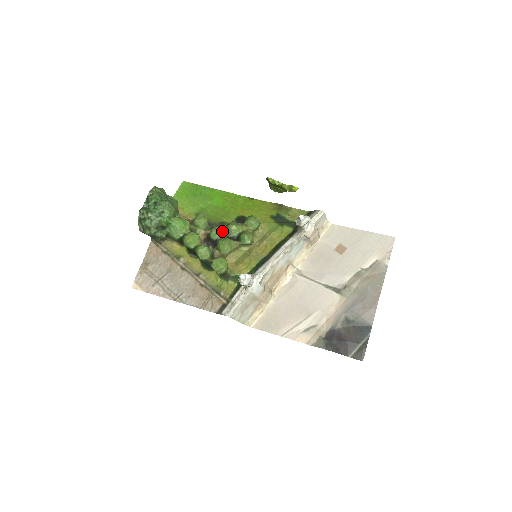
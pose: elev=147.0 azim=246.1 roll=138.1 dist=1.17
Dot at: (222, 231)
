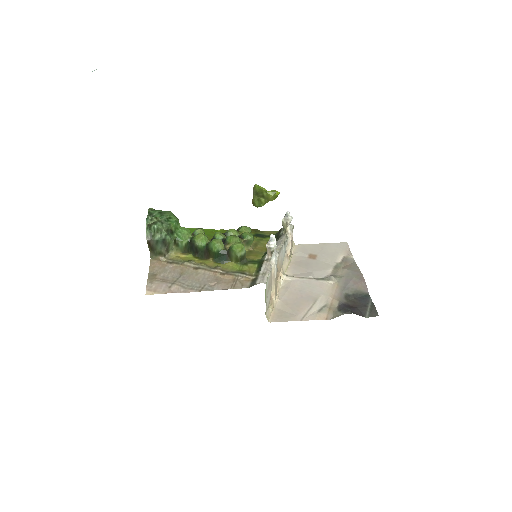
Dot at: (224, 235)
